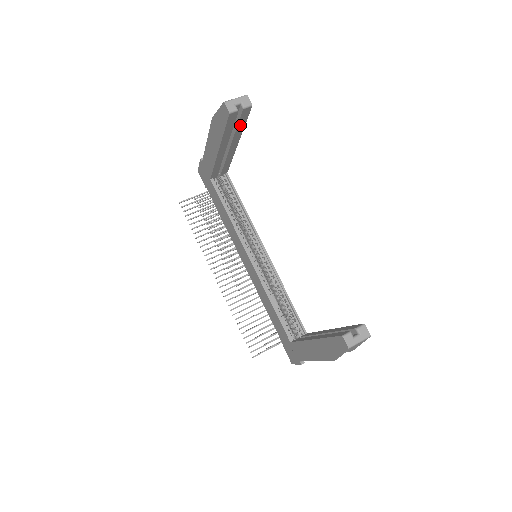
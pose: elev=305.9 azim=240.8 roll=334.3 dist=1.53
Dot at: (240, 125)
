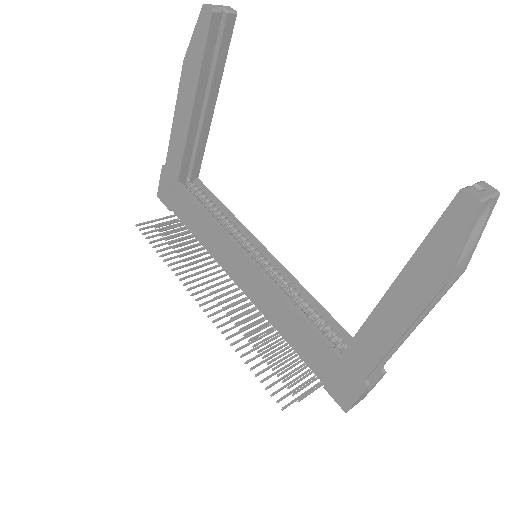
Dot at: (221, 55)
